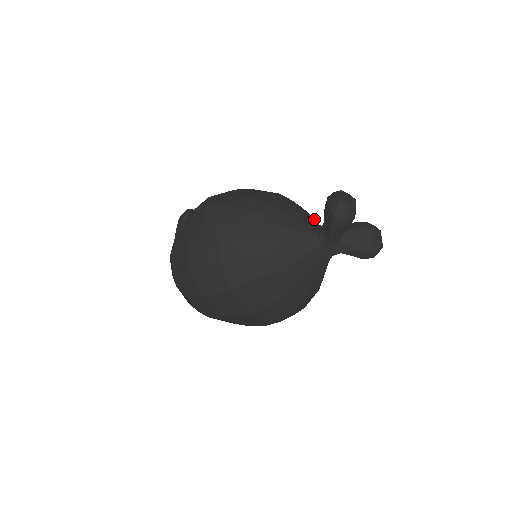
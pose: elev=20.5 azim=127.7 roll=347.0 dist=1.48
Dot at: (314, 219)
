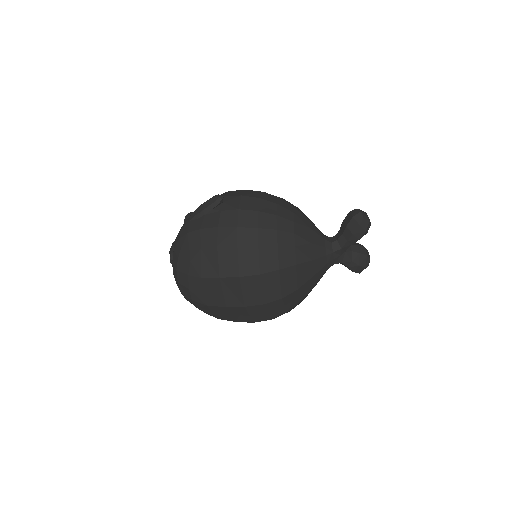
Dot at: occluded
